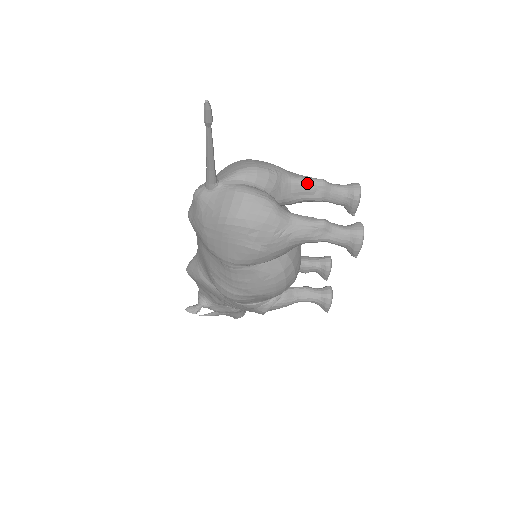
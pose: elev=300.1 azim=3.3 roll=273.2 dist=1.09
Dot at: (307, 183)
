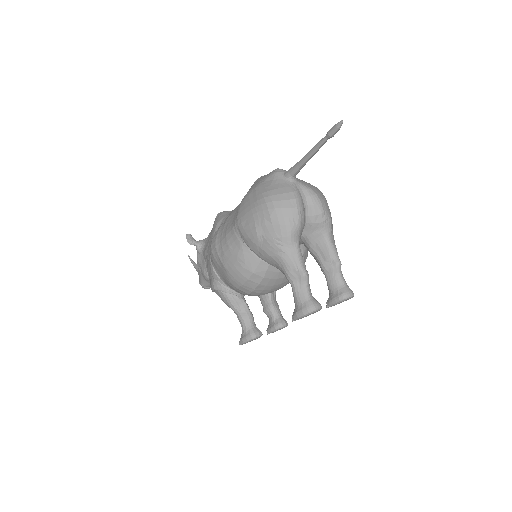
Dot at: (331, 250)
